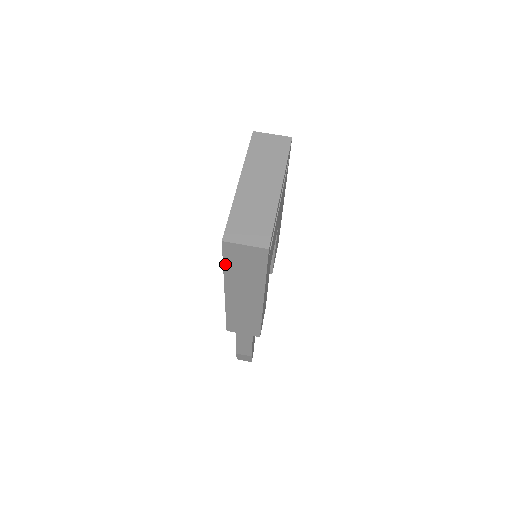
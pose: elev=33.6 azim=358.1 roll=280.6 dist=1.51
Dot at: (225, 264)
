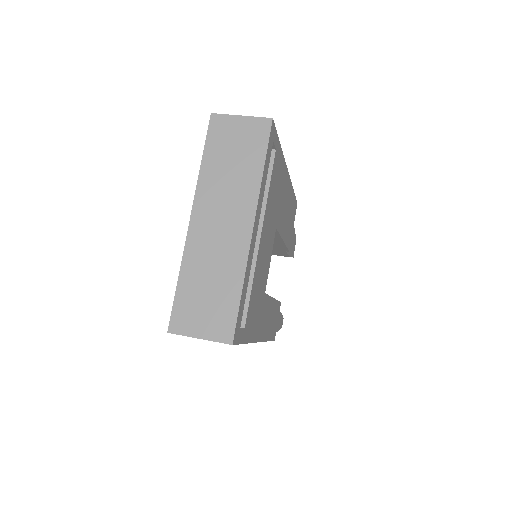
Dot at: occluded
